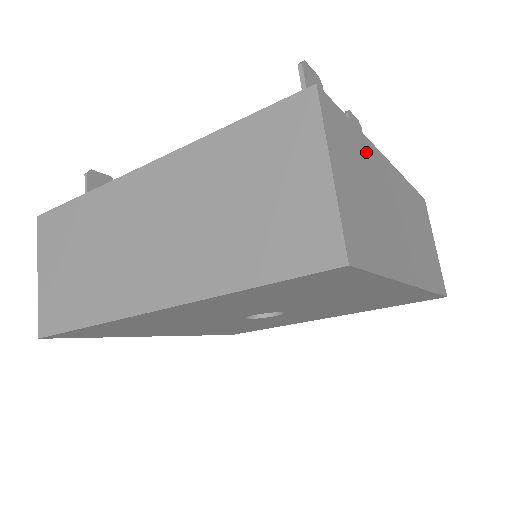
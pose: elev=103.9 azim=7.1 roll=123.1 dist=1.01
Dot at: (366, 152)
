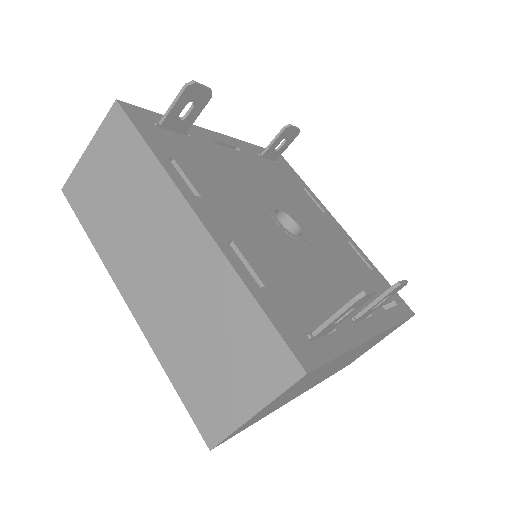
Dot at: (338, 360)
